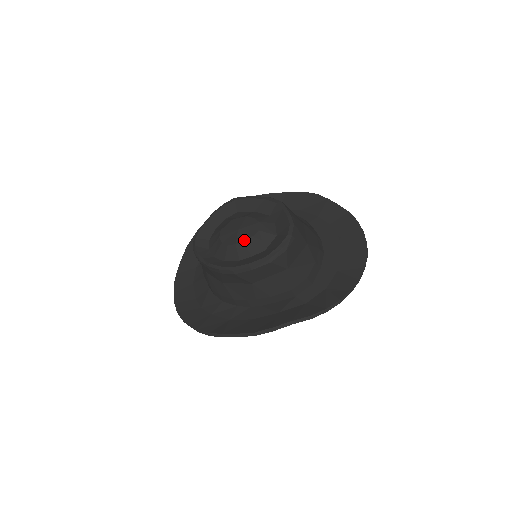
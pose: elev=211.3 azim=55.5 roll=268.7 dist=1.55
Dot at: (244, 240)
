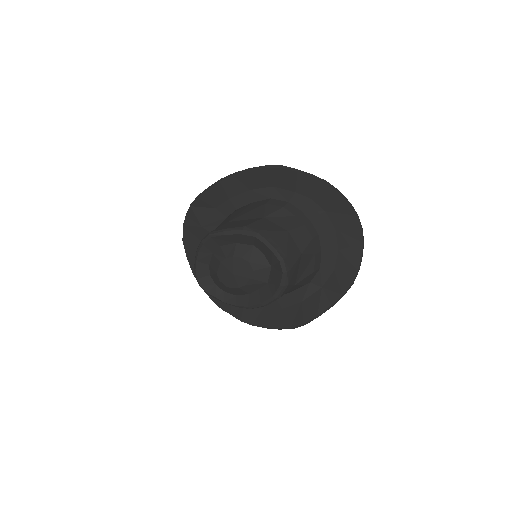
Dot at: (244, 283)
